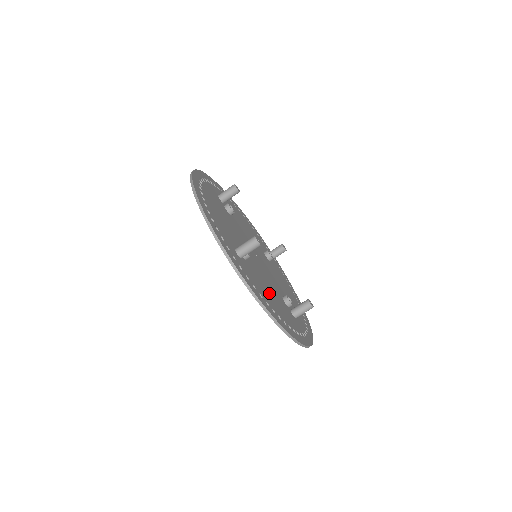
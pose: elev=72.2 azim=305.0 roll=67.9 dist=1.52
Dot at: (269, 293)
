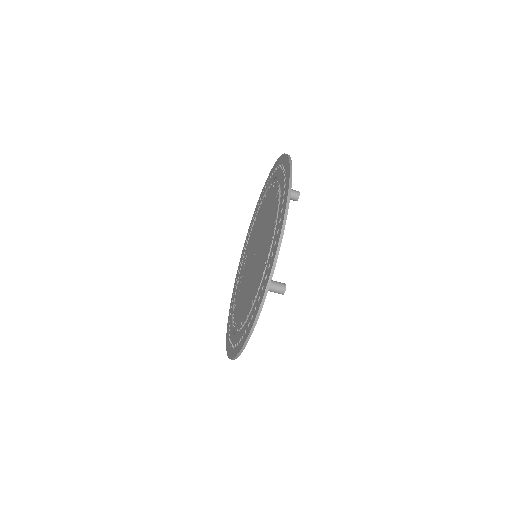
Dot at: occluded
